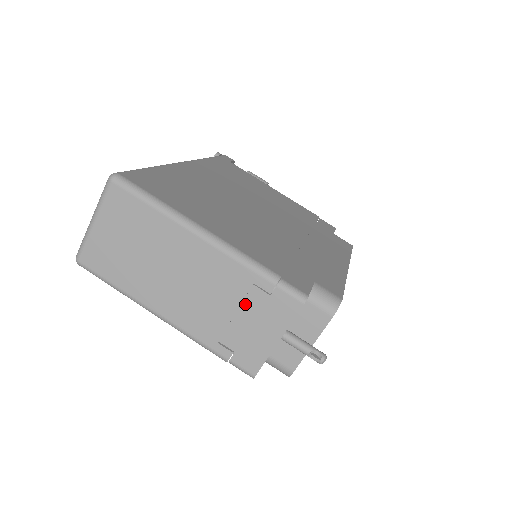
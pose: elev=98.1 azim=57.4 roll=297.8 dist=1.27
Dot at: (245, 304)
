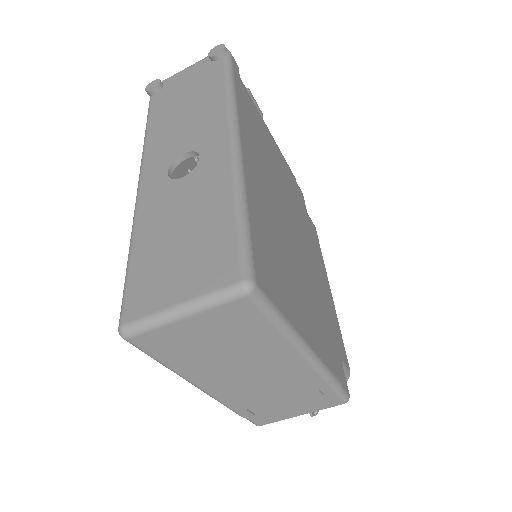
Dot at: (297, 396)
